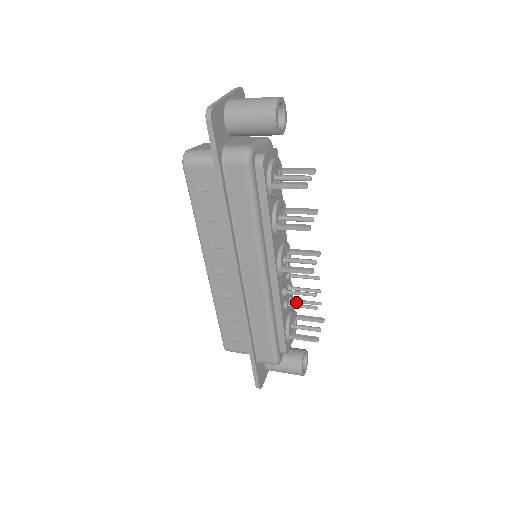
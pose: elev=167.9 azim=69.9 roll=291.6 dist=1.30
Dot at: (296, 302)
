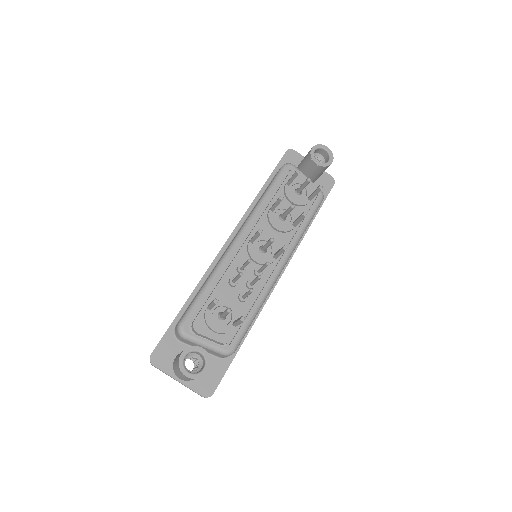
Dot at: (243, 295)
